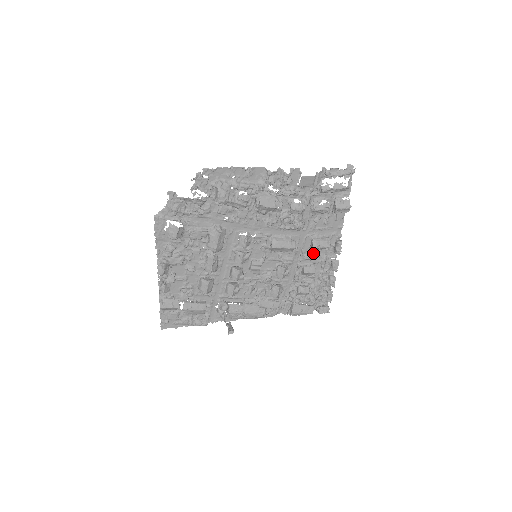
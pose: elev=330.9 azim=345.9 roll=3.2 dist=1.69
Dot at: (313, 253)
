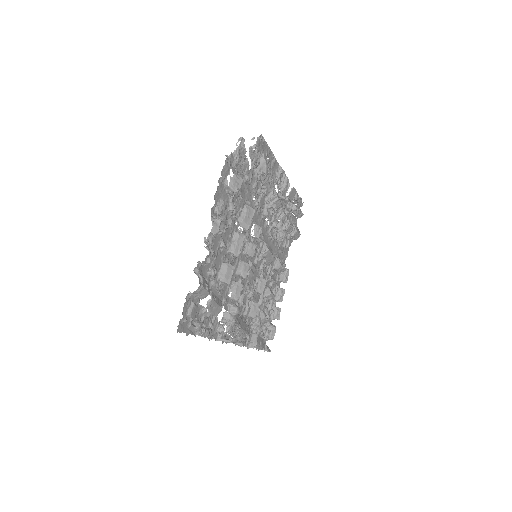
Dot at: (272, 276)
